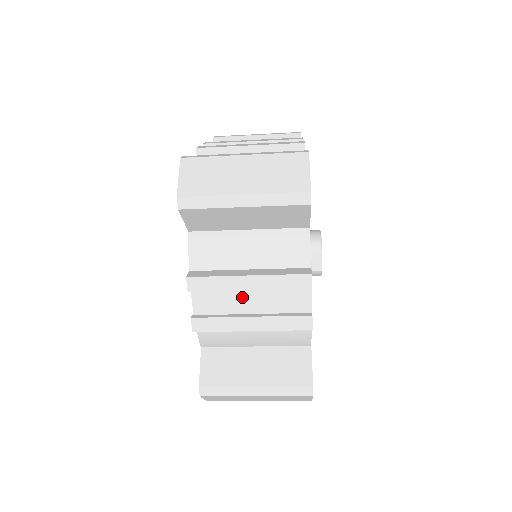
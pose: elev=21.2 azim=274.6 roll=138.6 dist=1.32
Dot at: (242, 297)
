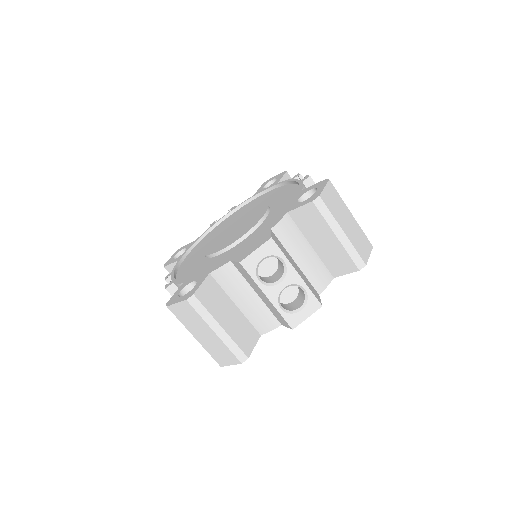
Dot at: occluded
